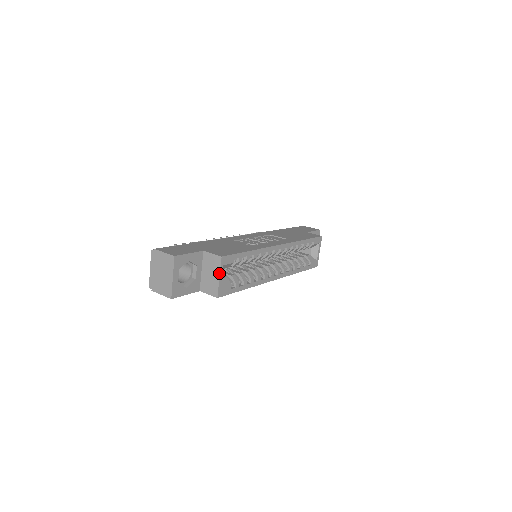
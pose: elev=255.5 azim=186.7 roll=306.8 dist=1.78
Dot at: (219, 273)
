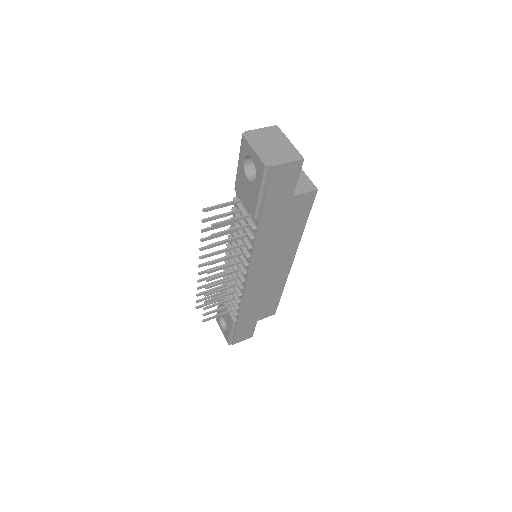
Dot at: (301, 170)
